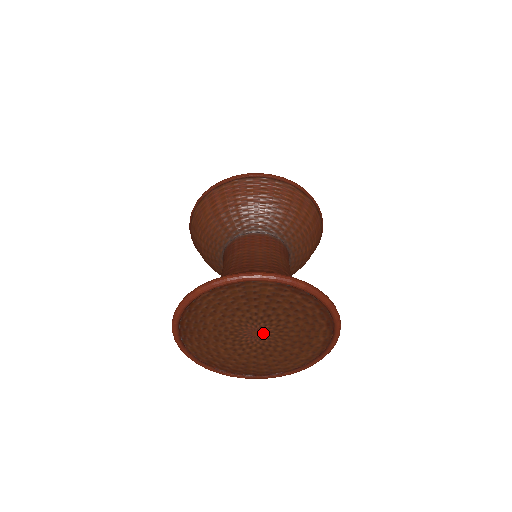
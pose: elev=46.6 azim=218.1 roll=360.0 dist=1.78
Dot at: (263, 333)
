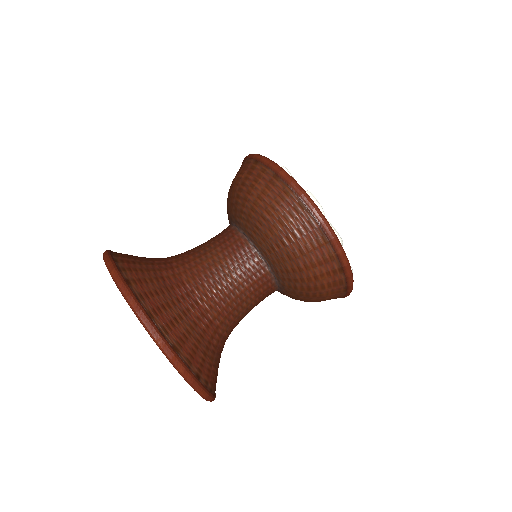
Dot at: occluded
